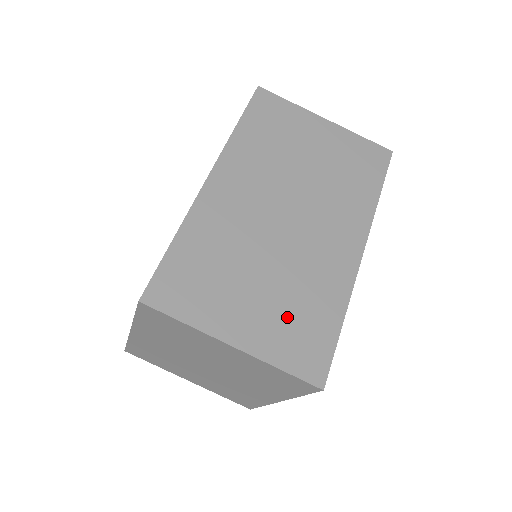
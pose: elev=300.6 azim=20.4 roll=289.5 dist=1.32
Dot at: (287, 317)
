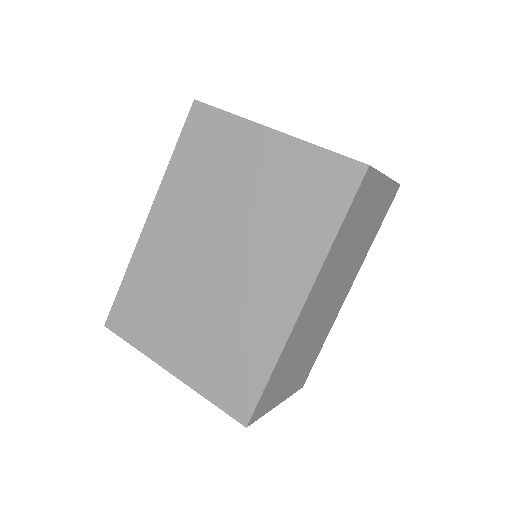
Dot at: (304, 365)
